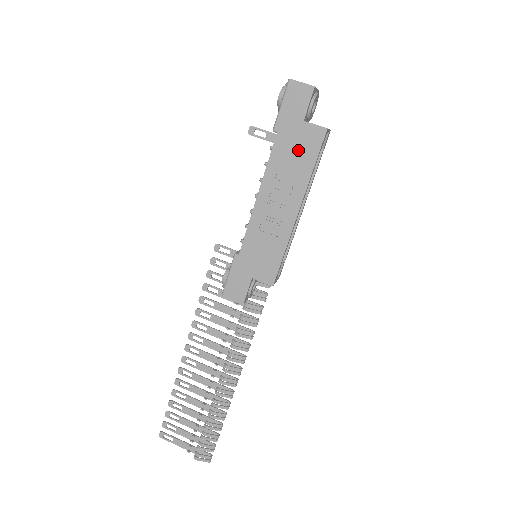
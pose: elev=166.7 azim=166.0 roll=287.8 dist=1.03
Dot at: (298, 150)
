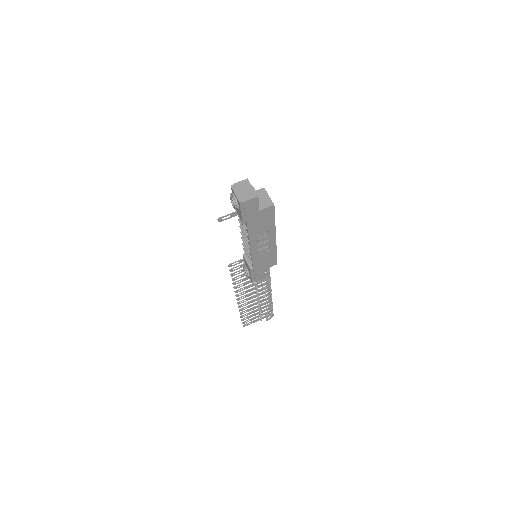
Dot at: (263, 221)
